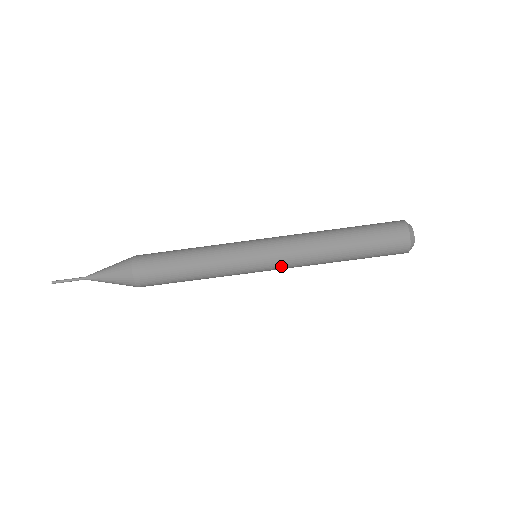
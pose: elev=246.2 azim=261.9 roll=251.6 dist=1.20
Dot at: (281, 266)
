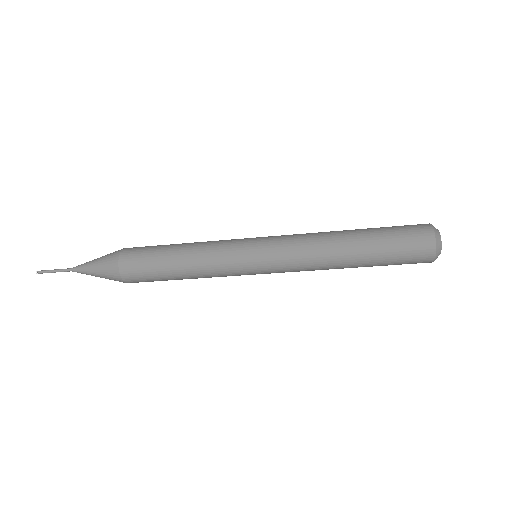
Dot at: occluded
